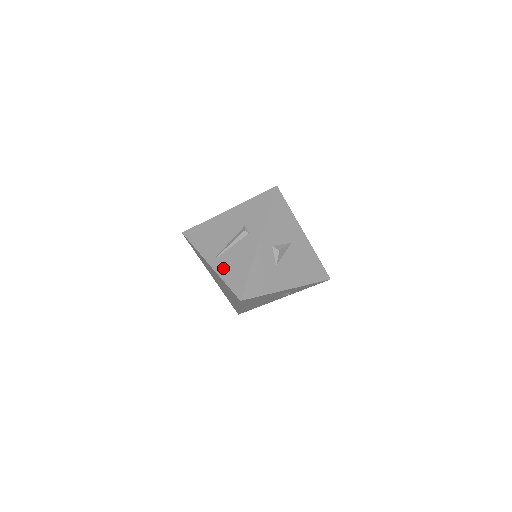
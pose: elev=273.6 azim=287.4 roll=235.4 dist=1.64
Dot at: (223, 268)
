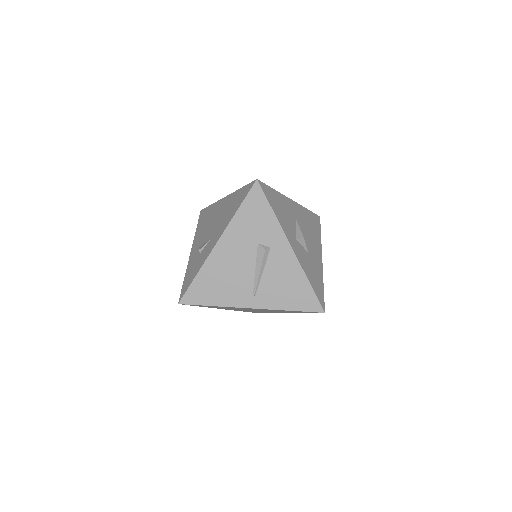
Dot at: (274, 300)
